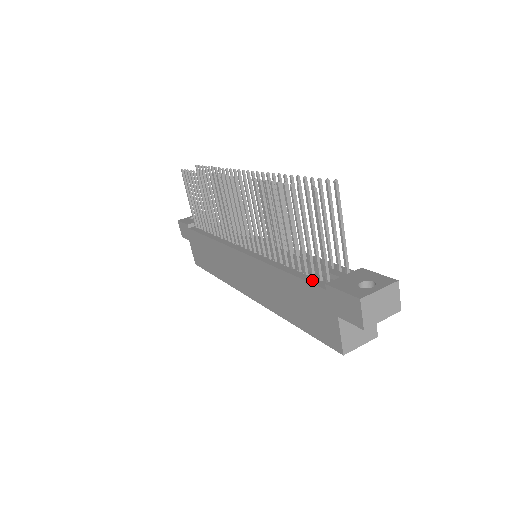
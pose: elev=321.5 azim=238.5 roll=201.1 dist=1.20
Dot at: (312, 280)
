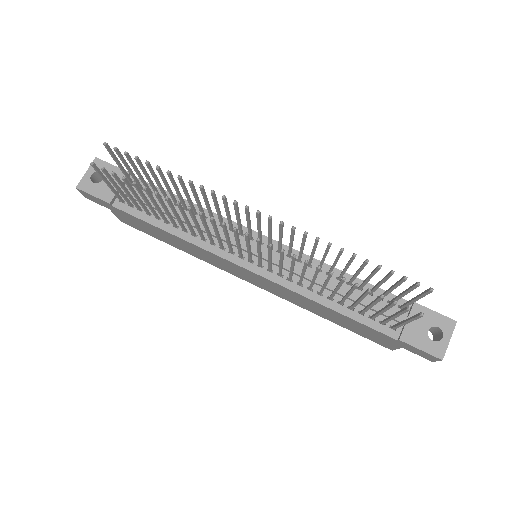
Dot at: (375, 325)
